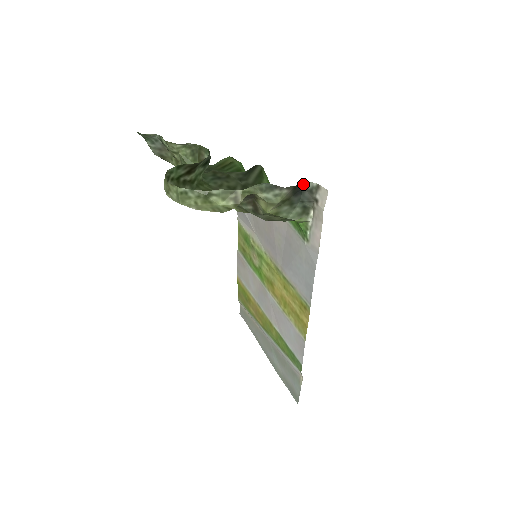
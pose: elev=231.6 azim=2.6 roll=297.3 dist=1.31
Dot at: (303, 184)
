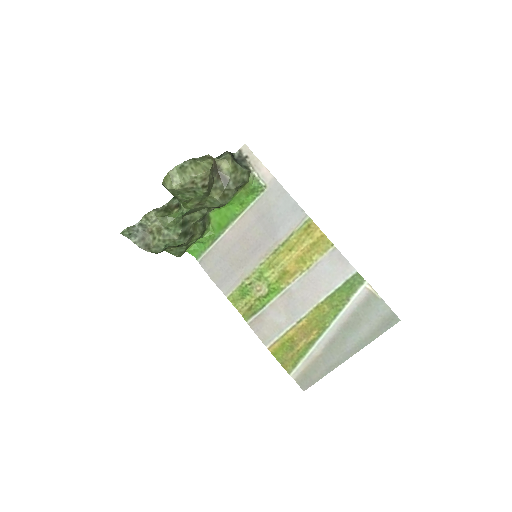
Dot at: (233, 155)
